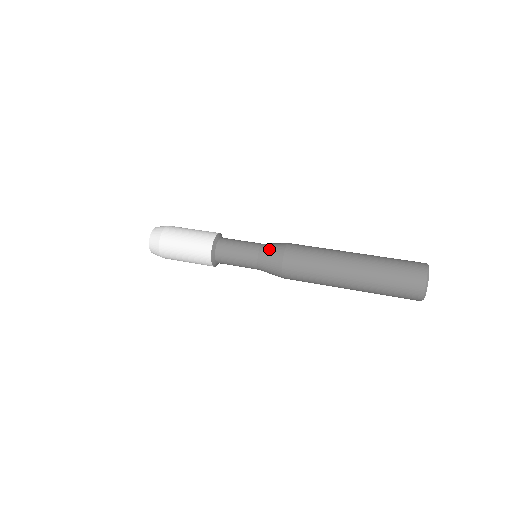
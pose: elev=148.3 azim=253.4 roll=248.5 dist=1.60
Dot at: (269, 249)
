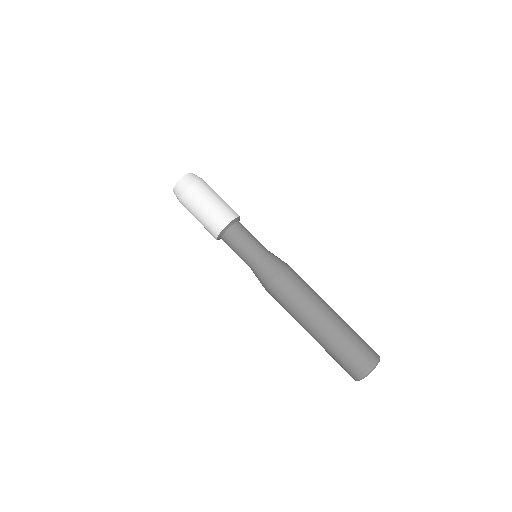
Dot at: (264, 266)
